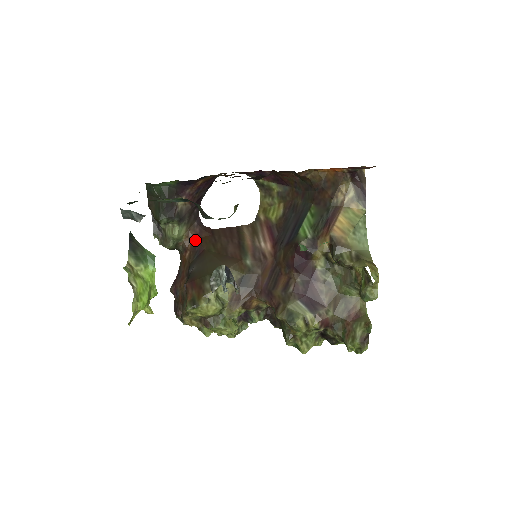
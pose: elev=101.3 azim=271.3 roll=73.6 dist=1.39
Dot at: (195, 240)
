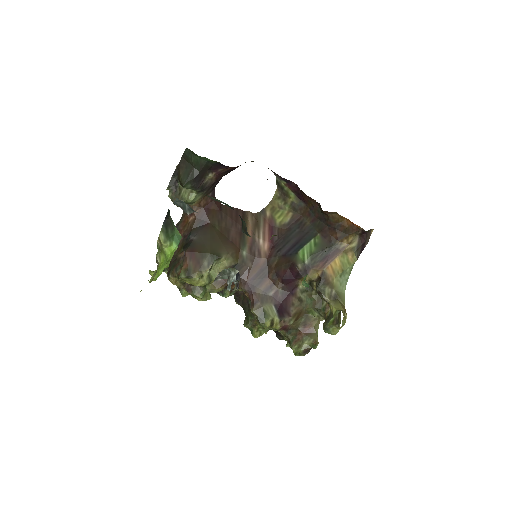
Dot at: (204, 209)
